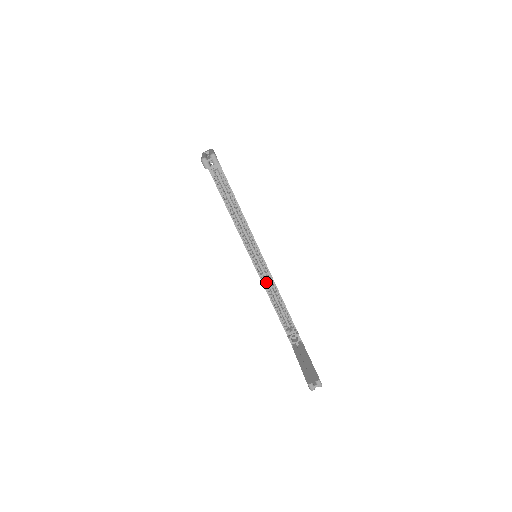
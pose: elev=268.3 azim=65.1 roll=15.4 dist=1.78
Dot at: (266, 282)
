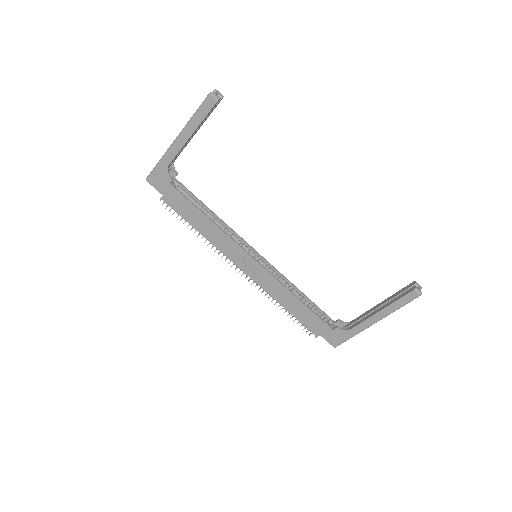
Dot at: (280, 281)
